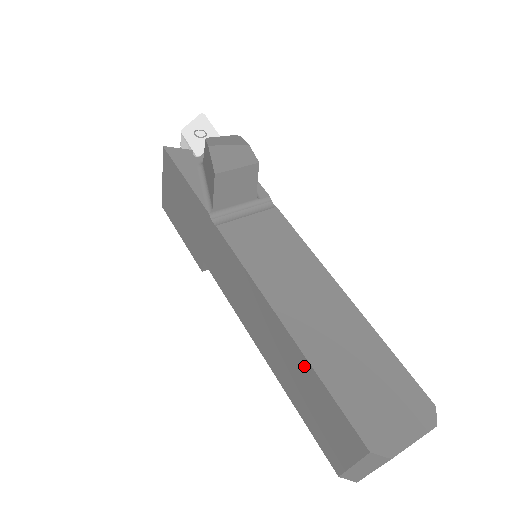
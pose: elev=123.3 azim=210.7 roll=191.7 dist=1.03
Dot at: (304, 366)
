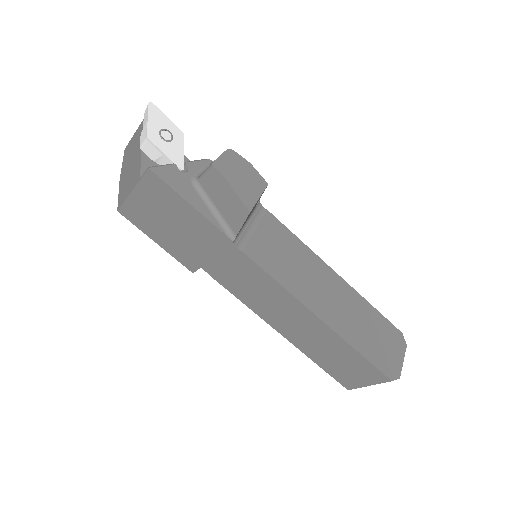
Dot at: (339, 343)
